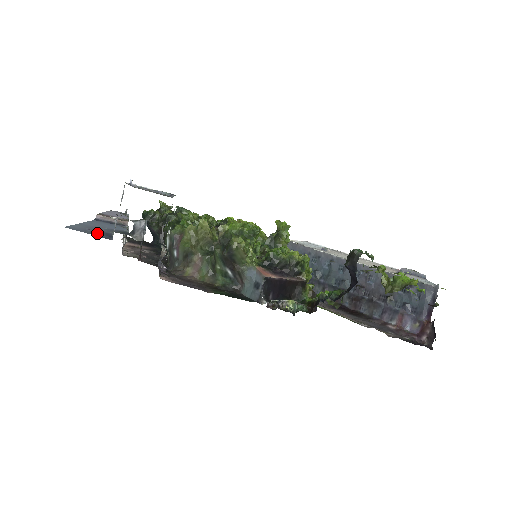
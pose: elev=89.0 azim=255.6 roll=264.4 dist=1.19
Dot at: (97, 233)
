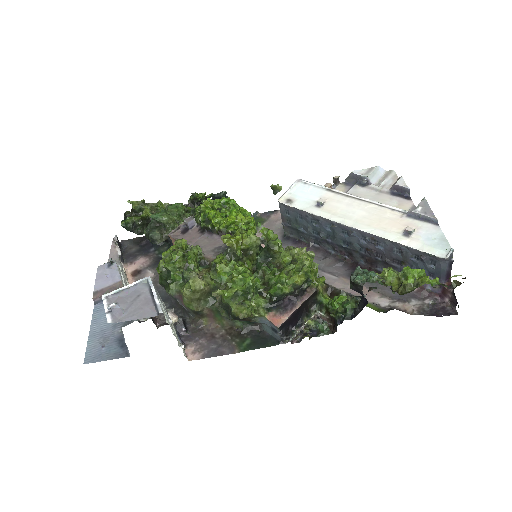
Dot at: (112, 349)
